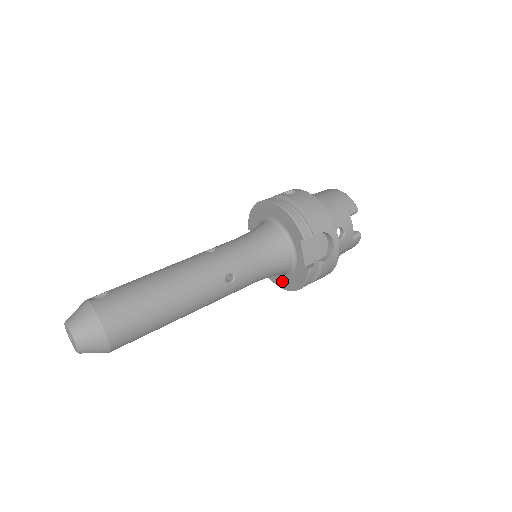
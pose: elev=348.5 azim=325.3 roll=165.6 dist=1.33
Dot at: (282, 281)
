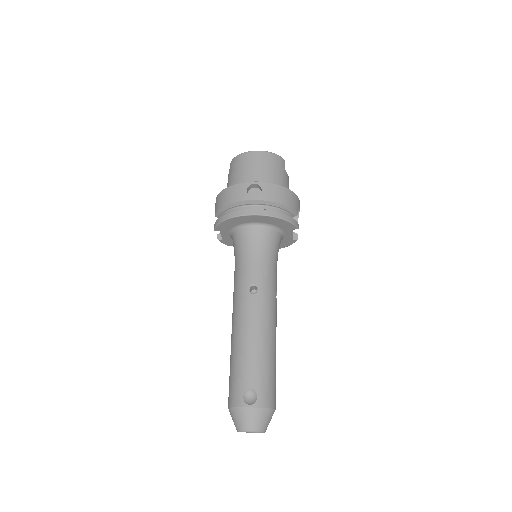
Dot at: occluded
